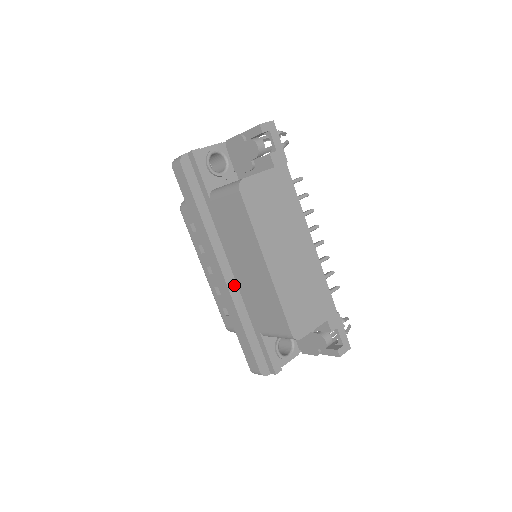
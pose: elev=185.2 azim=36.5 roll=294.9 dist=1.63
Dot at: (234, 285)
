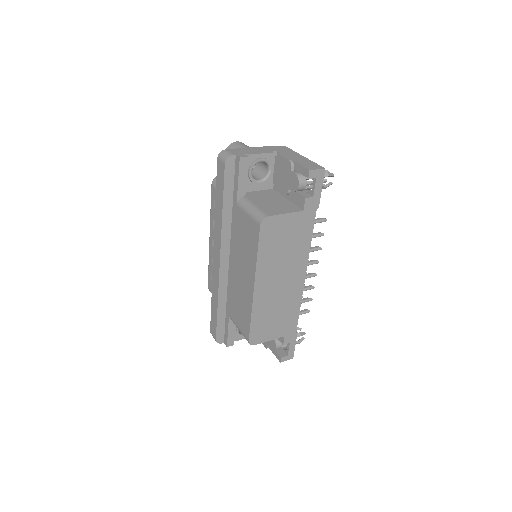
Dot at: (226, 274)
